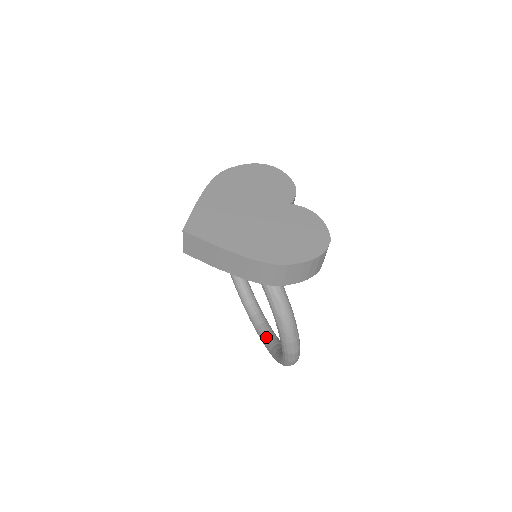
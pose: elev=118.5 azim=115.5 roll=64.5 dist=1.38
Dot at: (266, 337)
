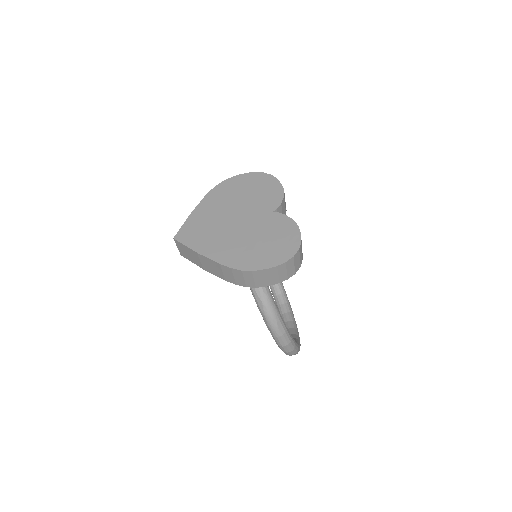
Dot at: occluded
